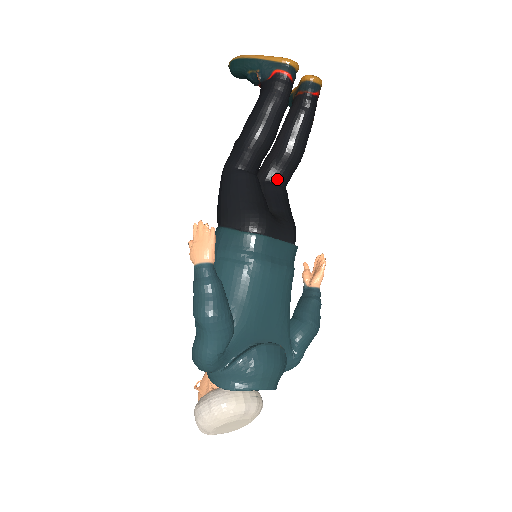
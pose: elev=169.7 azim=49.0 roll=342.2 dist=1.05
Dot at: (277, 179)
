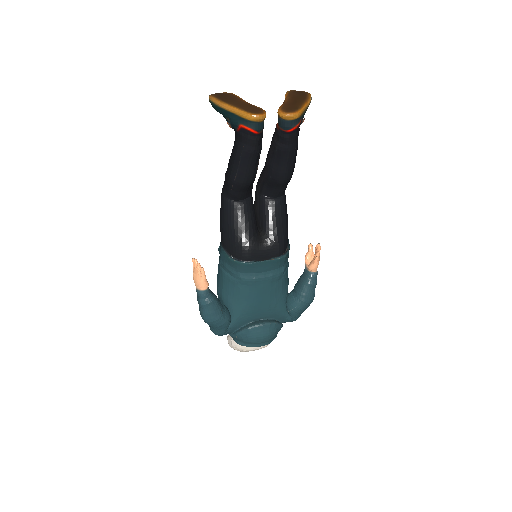
Dot at: (270, 194)
